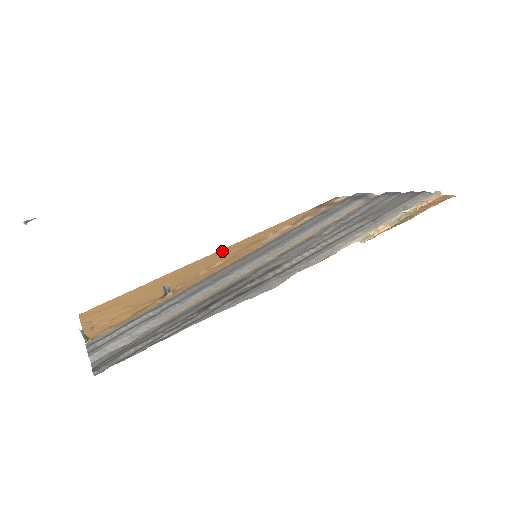
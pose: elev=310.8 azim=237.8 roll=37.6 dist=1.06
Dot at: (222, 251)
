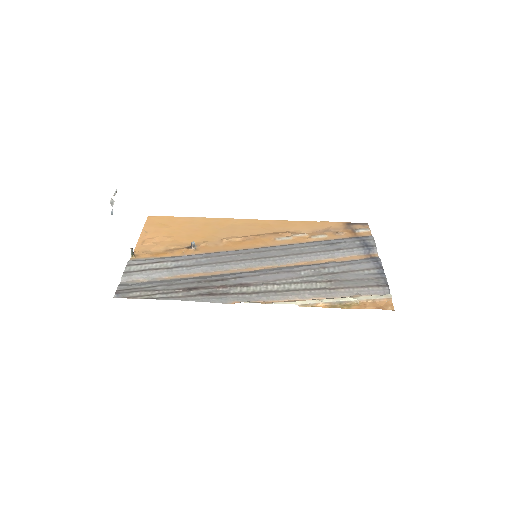
Dot at: (255, 222)
